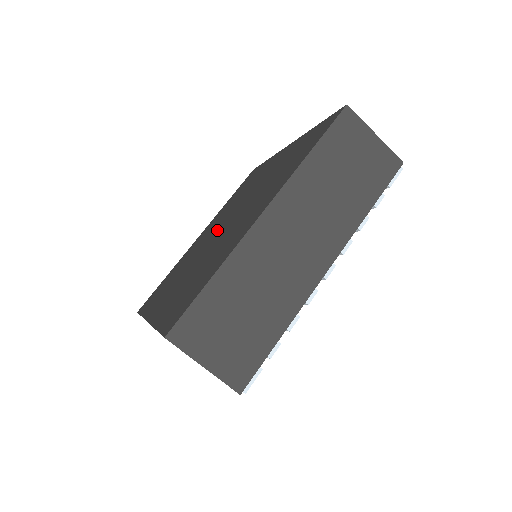
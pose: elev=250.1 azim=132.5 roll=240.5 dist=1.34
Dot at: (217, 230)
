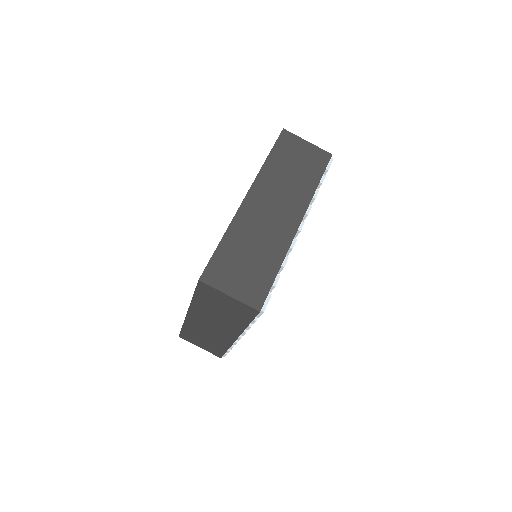
Dot at: occluded
